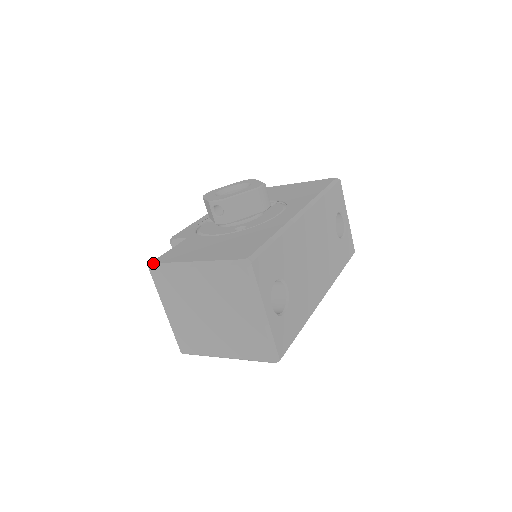
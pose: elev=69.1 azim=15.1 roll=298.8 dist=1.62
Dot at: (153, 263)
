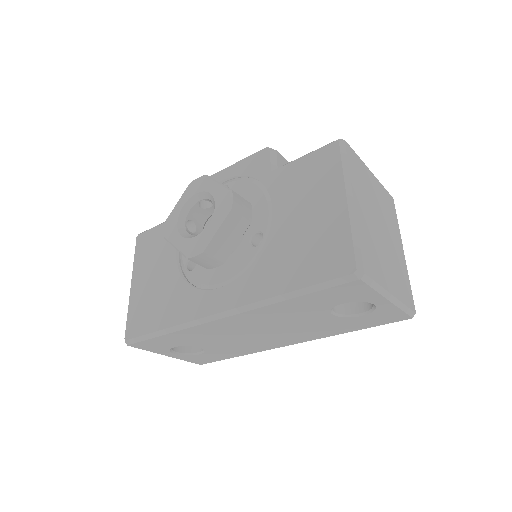
Dot at: (136, 239)
